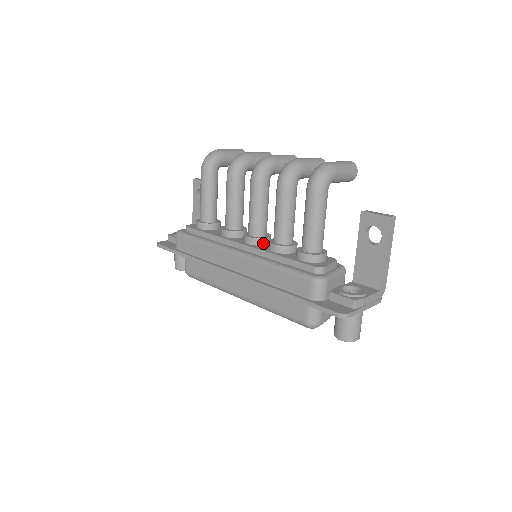
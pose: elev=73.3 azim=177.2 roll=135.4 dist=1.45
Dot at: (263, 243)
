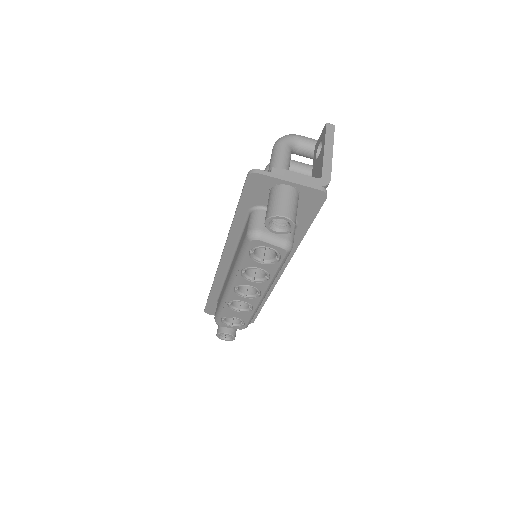
Dot at: occluded
